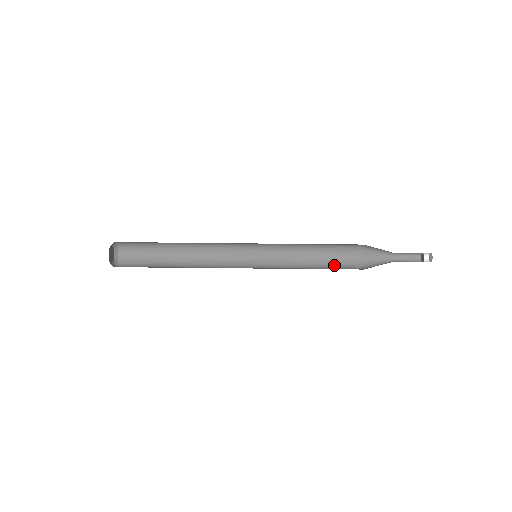
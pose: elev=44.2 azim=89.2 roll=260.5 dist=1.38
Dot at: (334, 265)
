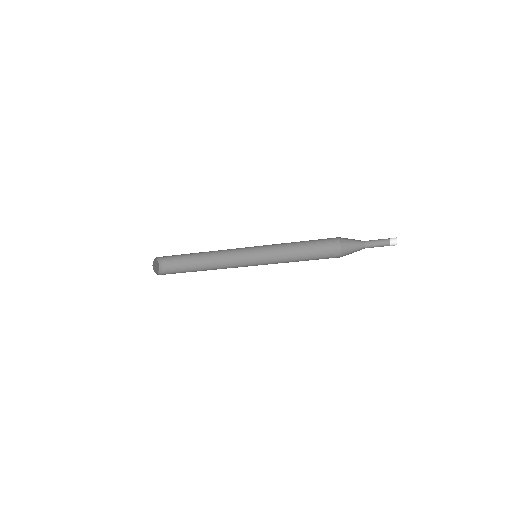
Dot at: (319, 253)
